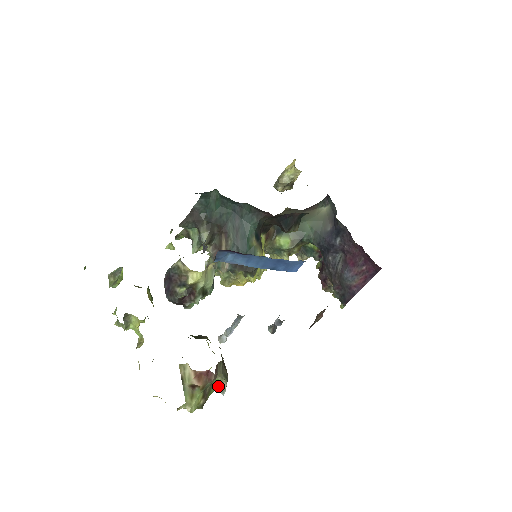
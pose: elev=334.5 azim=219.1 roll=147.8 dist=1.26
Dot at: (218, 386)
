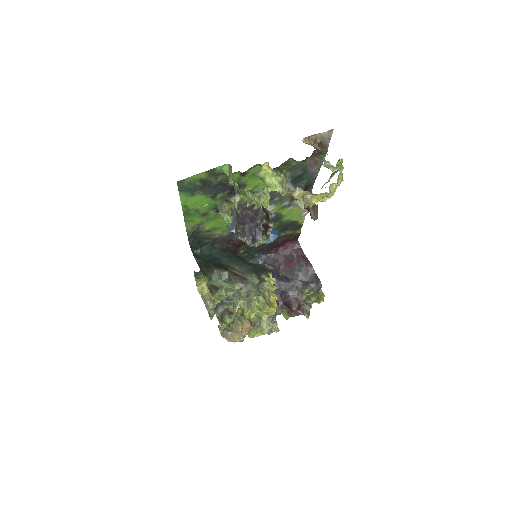
Dot at: occluded
